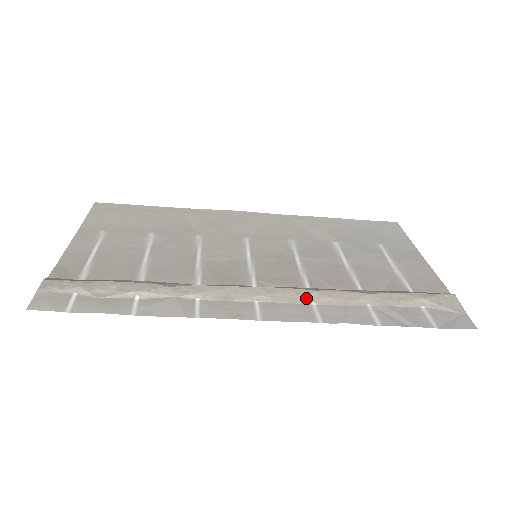
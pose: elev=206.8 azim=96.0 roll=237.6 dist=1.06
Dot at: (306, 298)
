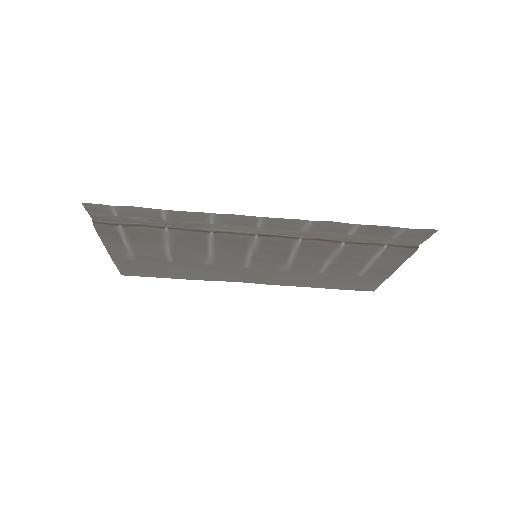
Dot at: (298, 232)
